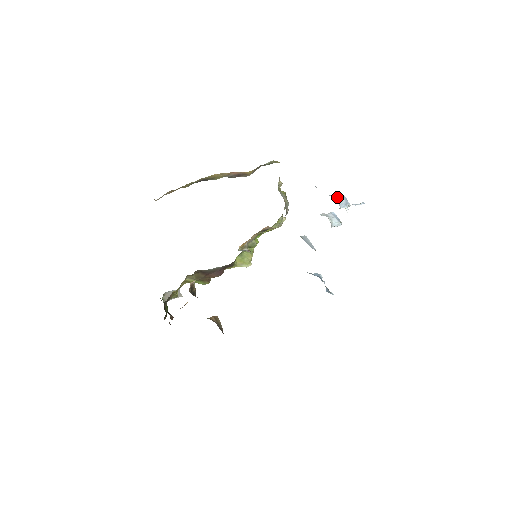
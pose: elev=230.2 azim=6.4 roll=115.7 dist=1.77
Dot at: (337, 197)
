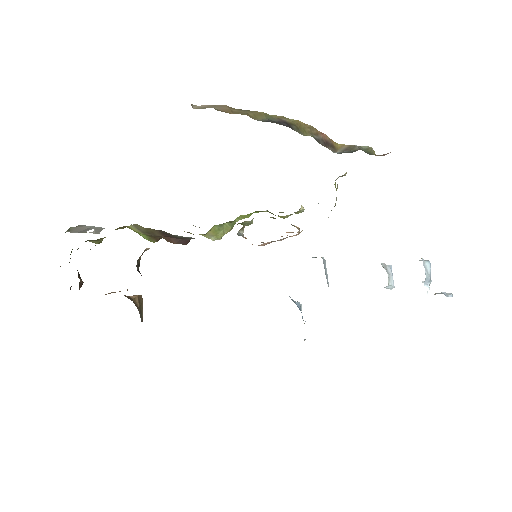
Dot at: (426, 264)
